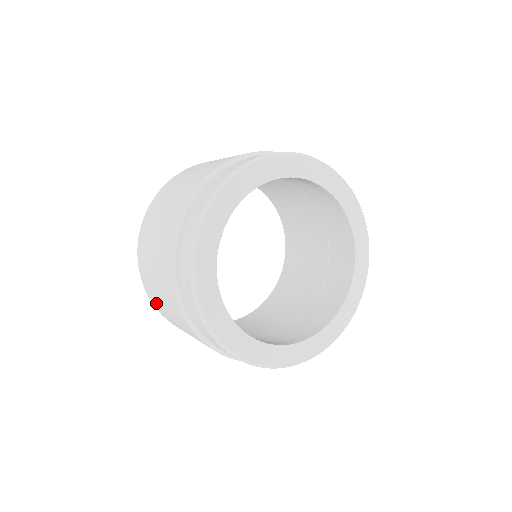
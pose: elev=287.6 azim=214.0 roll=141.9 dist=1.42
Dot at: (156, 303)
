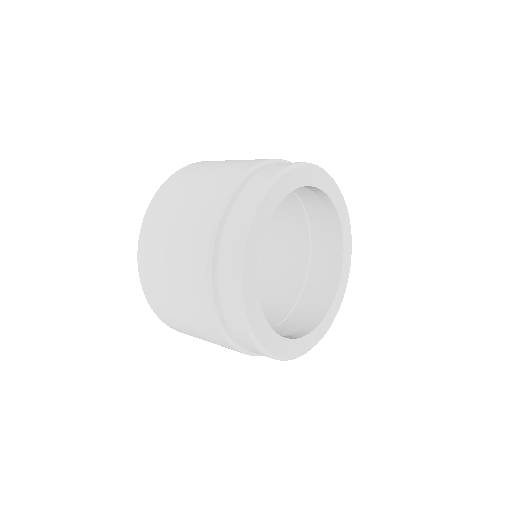
Dot at: (172, 323)
